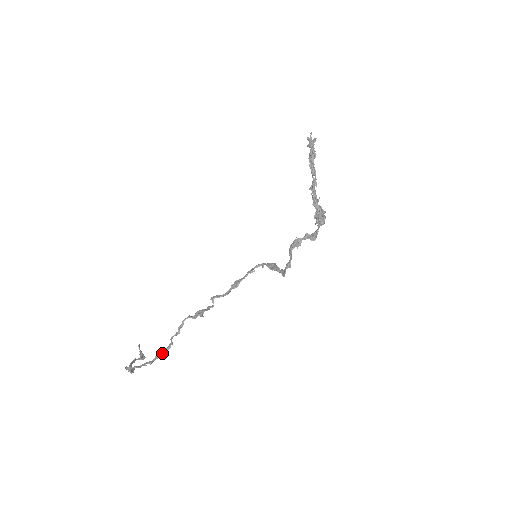
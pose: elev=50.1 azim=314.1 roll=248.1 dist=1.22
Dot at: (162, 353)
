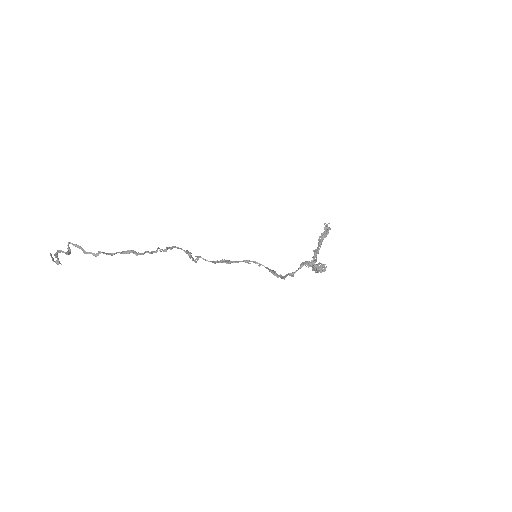
Dot at: occluded
